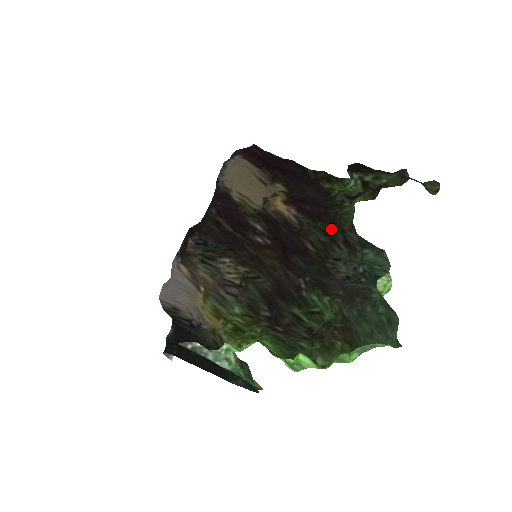
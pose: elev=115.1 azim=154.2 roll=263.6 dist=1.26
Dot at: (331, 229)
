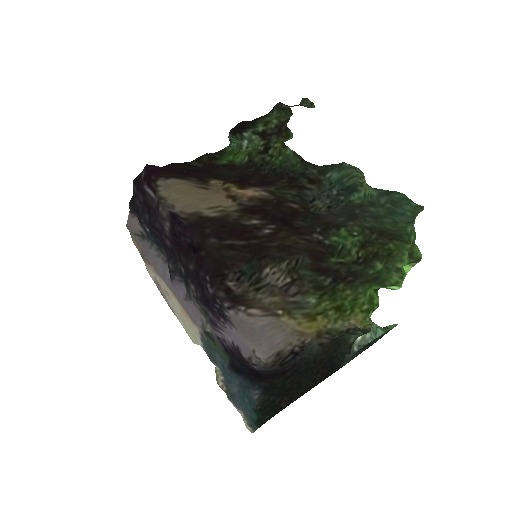
Dot at: (291, 181)
